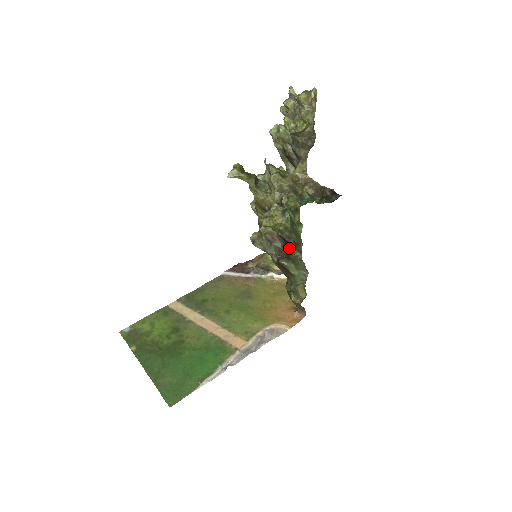
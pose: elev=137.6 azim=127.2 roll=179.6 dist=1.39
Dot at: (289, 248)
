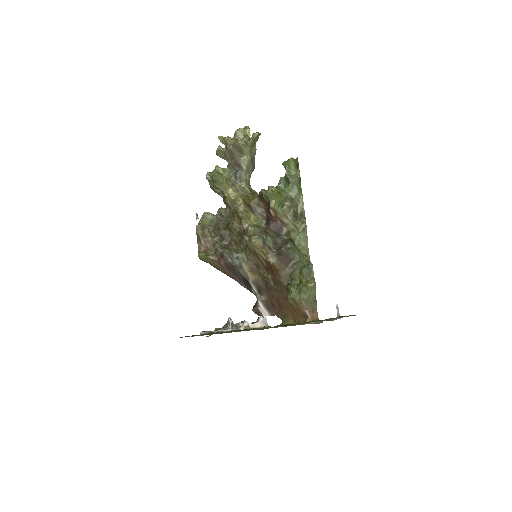
Dot at: (287, 229)
